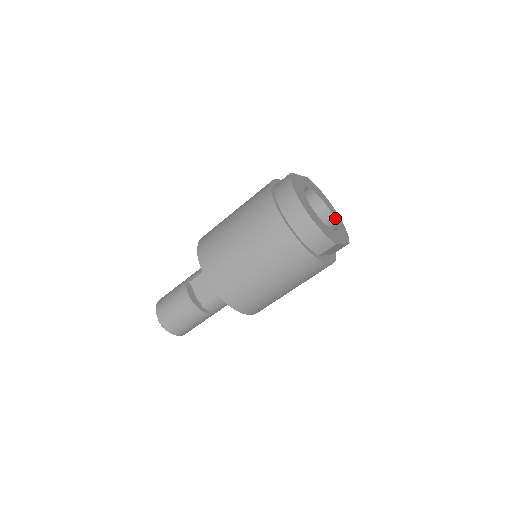
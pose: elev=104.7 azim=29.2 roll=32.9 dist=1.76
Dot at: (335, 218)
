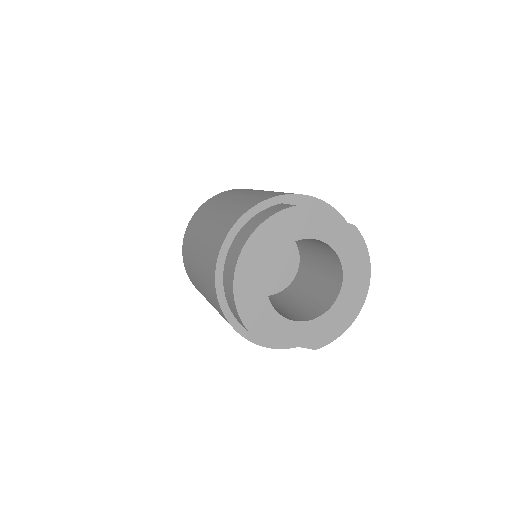
Dot at: (337, 305)
